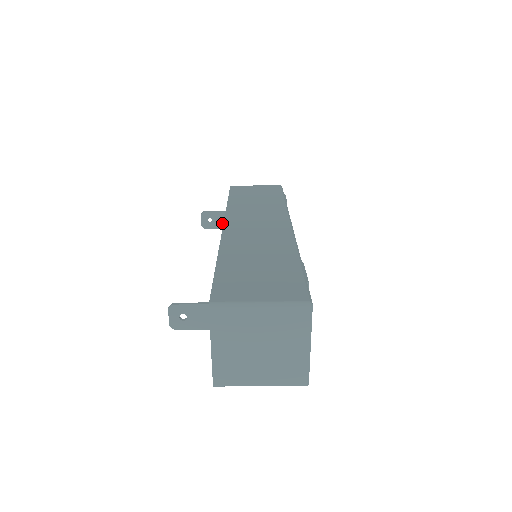
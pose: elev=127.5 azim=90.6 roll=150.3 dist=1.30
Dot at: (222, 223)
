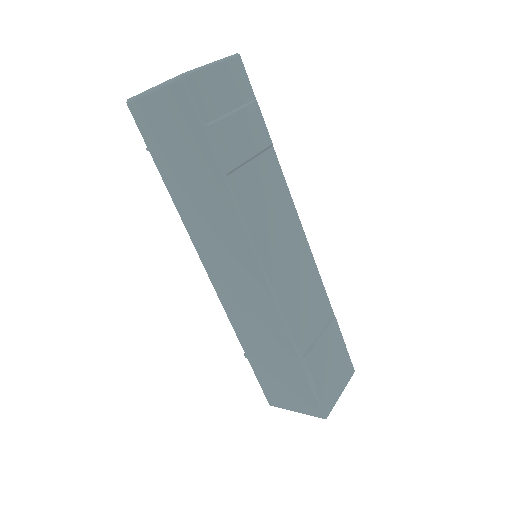
Dot at: occluded
